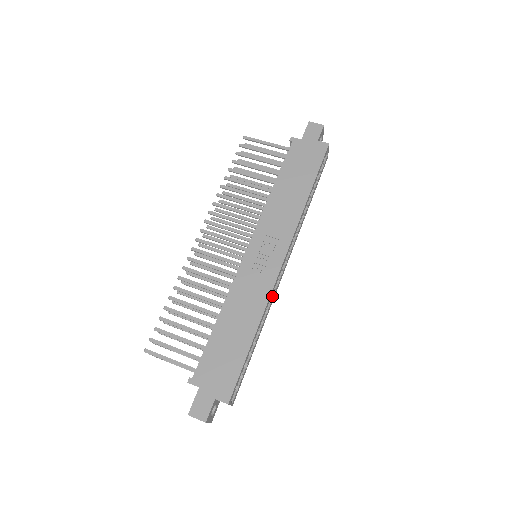
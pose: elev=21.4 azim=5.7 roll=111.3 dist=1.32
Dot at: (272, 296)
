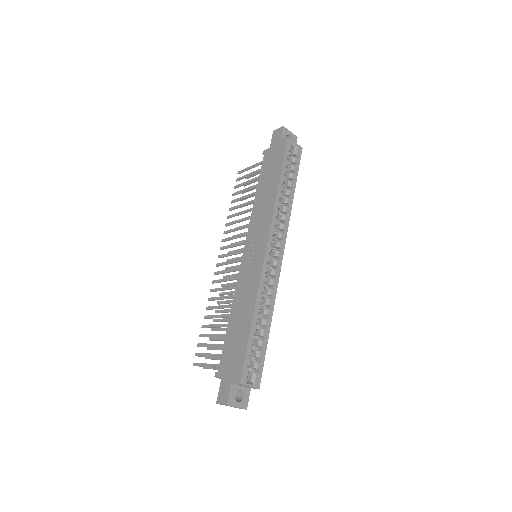
Dot at: (272, 282)
